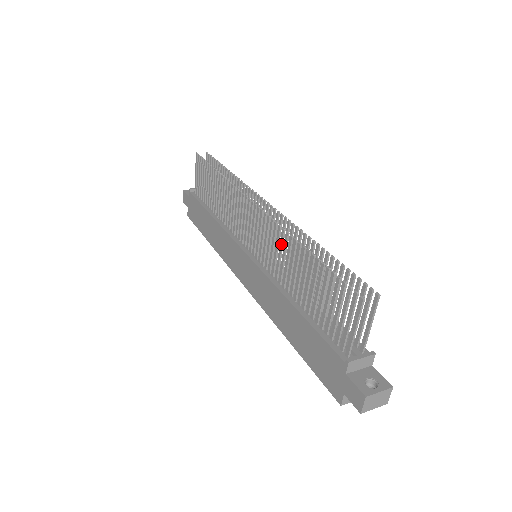
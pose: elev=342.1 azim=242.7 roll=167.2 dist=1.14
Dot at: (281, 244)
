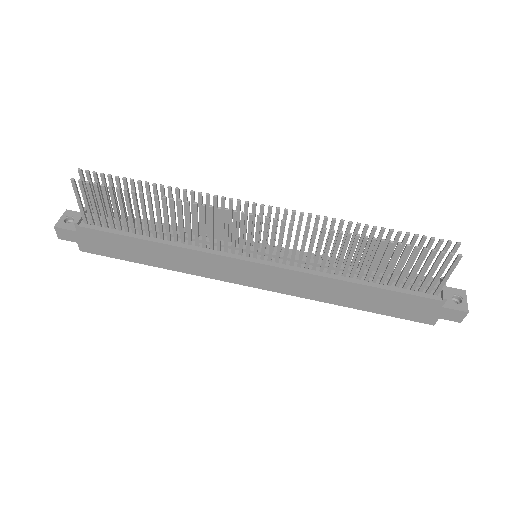
Dot at: (322, 242)
